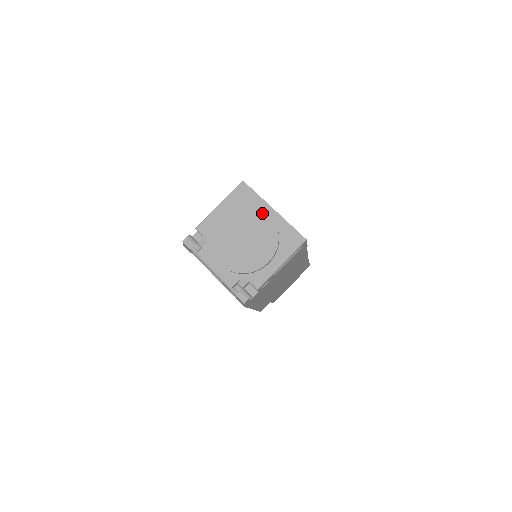
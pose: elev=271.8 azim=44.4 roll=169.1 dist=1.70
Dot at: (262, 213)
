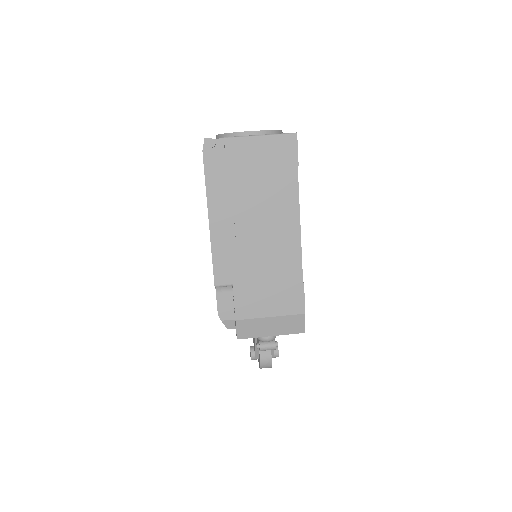
Dot at: occluded
